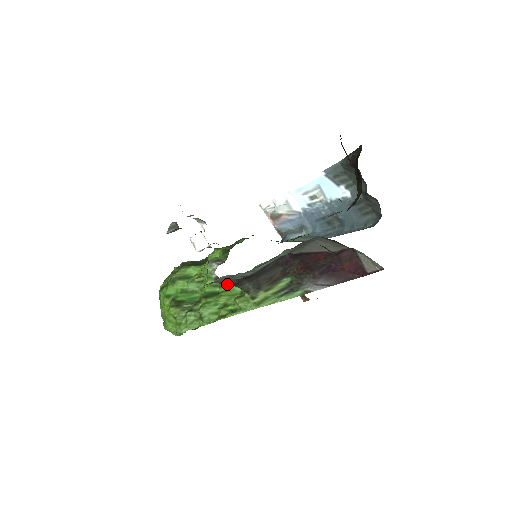
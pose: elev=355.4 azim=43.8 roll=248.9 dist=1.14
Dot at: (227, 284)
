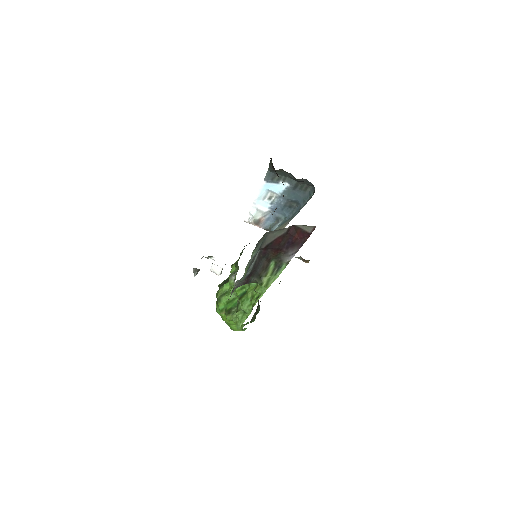
Dot at: (248, 284)
